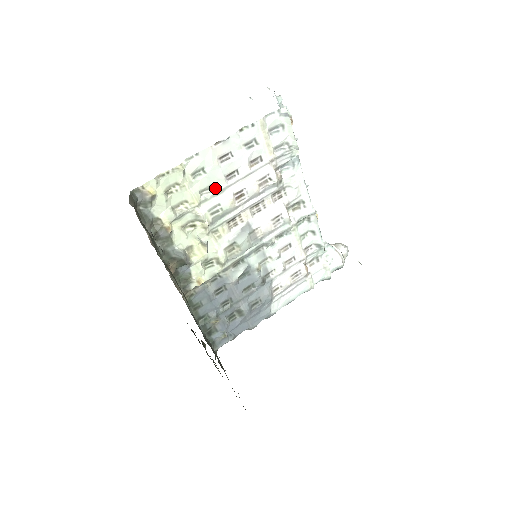
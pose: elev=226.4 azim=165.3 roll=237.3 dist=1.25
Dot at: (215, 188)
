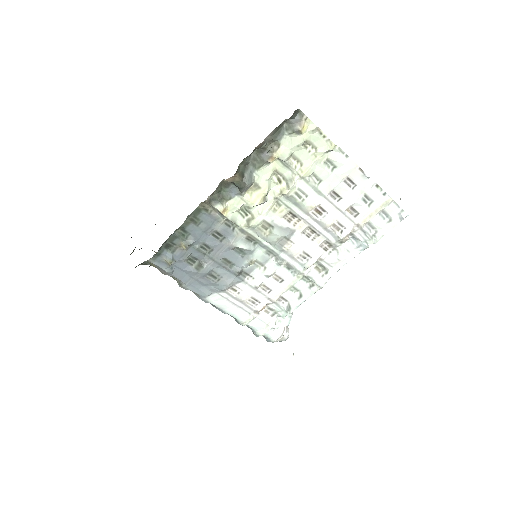
Dot at: (320, 186)
